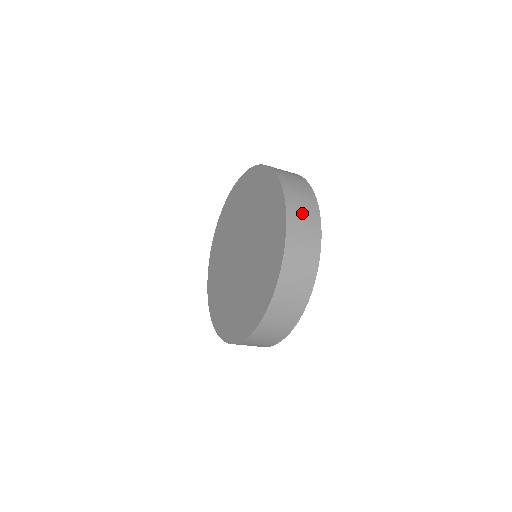
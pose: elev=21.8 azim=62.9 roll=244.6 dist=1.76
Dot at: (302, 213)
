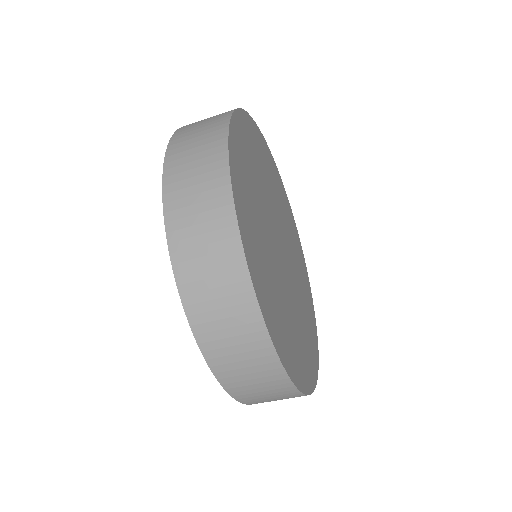
Dot at: (207, 272)
